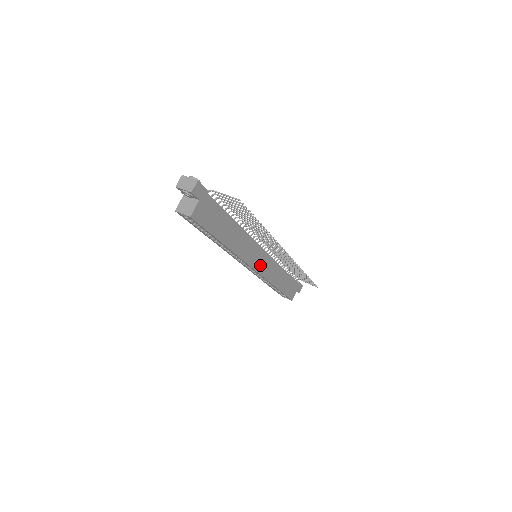
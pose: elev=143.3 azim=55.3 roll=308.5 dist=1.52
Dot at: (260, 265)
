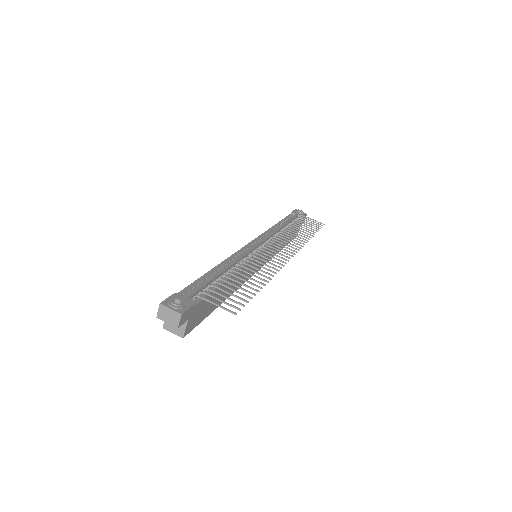
Dot at: (262, 262)
